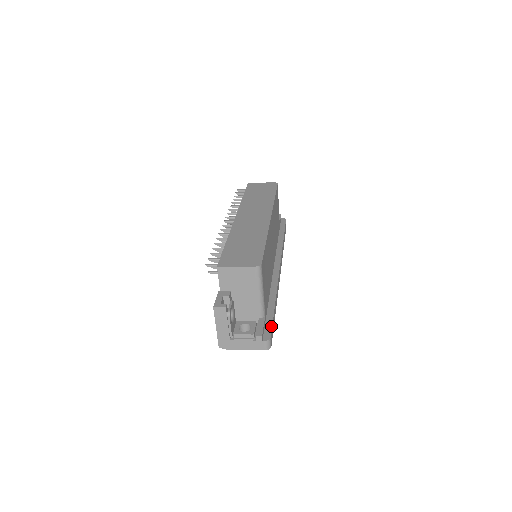
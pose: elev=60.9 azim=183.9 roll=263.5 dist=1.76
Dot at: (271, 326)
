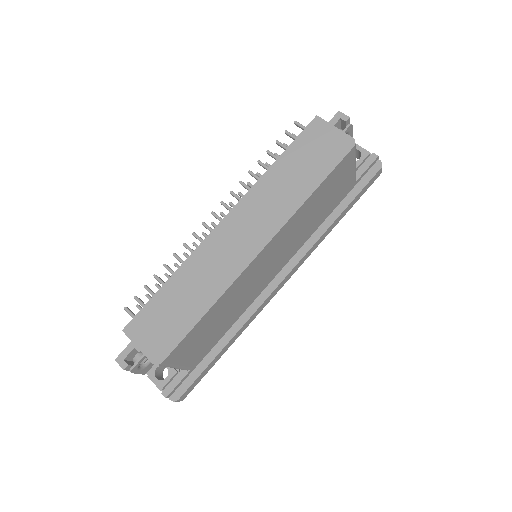
Dot at: (191, 384)
